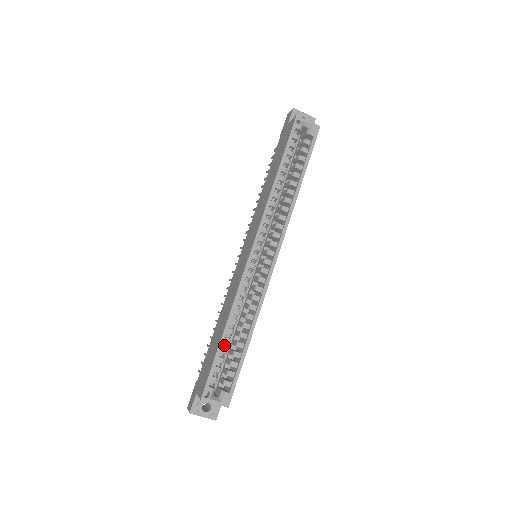
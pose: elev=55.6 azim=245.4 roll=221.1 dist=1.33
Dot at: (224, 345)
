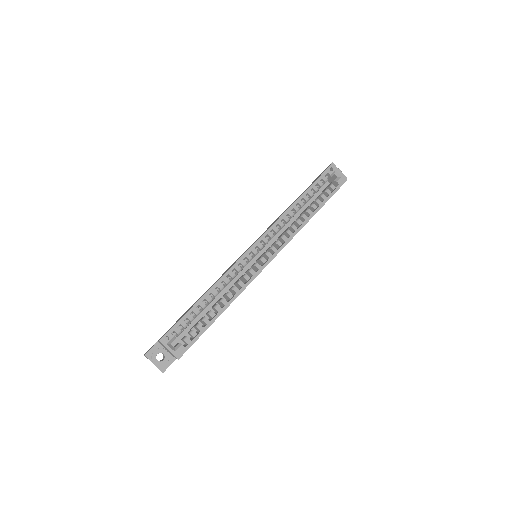
Dot at: (199, 308)
